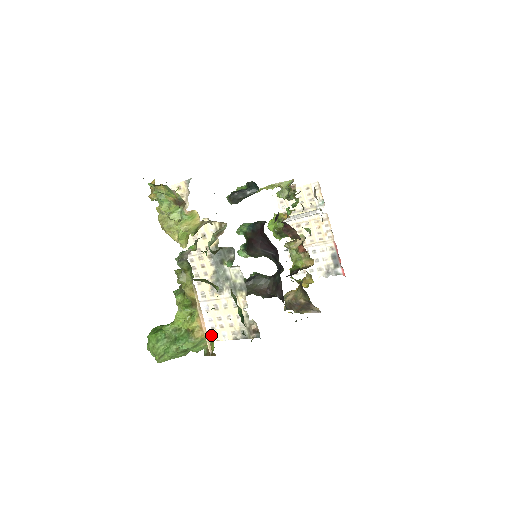
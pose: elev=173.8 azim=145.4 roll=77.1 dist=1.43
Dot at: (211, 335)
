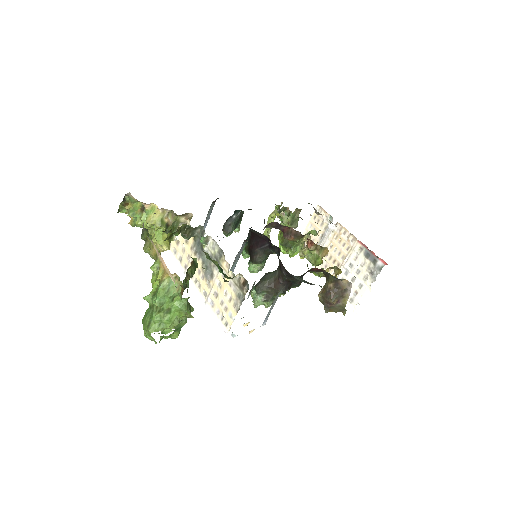
Dot at: (224, 327)
